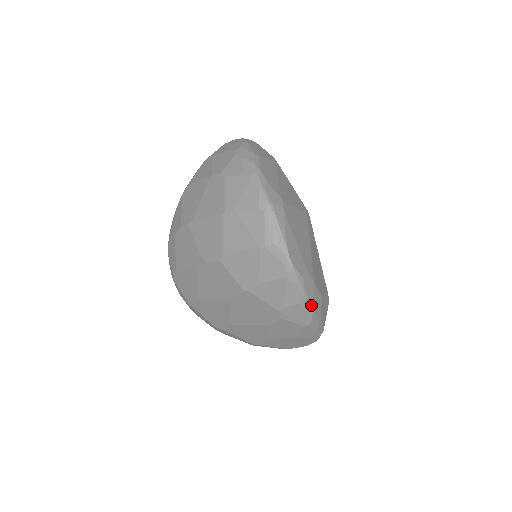
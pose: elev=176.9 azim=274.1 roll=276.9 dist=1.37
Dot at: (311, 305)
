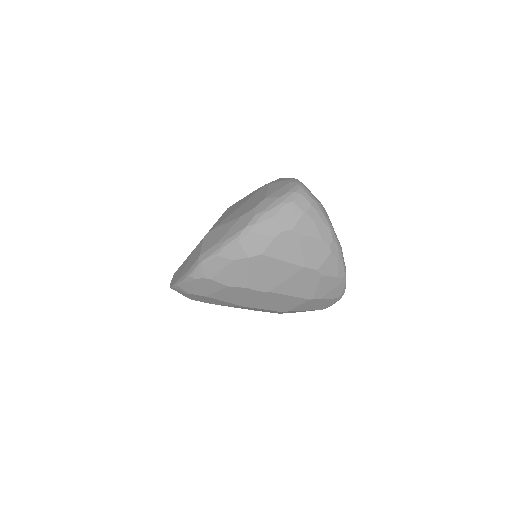
Dot at: occluded
